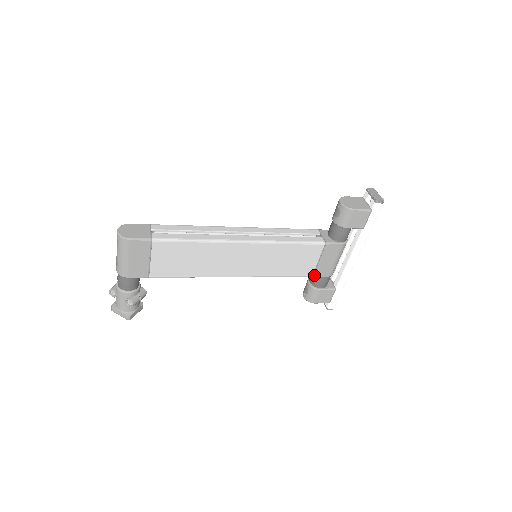
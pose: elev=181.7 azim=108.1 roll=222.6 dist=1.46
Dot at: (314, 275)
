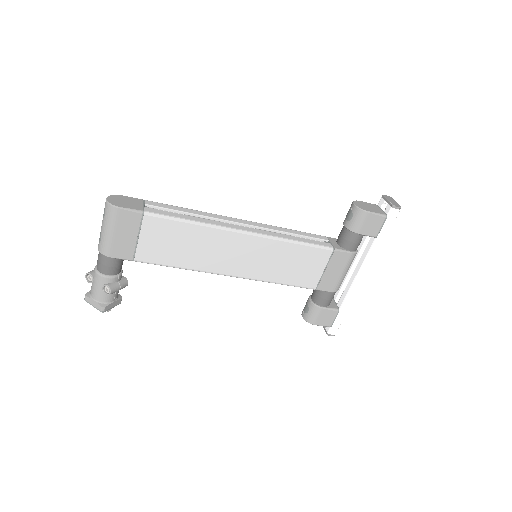
Dot at: (318, 288)
